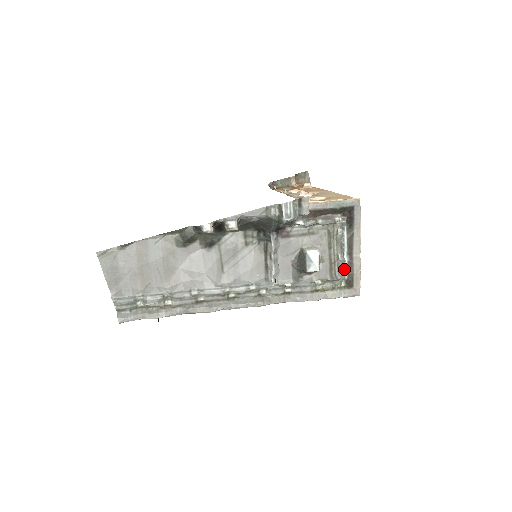
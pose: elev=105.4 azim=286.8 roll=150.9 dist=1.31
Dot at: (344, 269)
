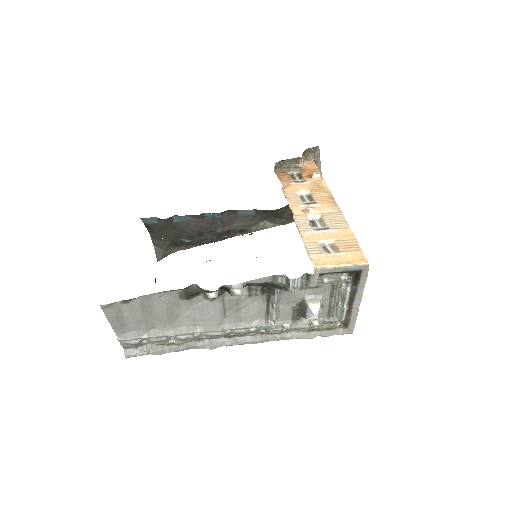
Dot at: (342, 315)
